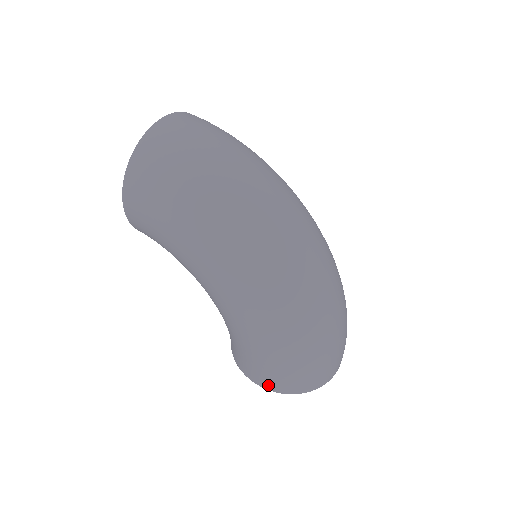
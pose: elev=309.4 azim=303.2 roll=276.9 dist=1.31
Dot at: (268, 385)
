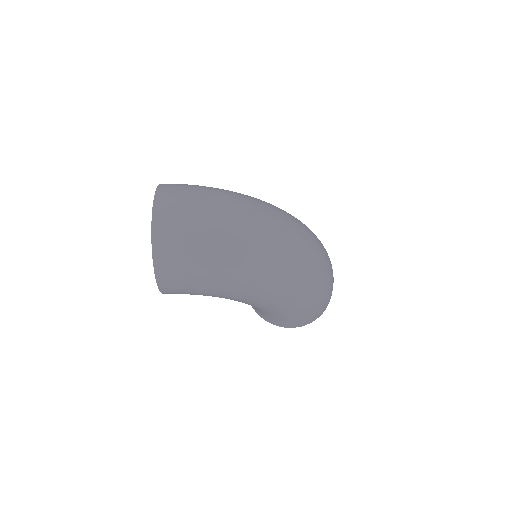
Dot at: (301, 325)
